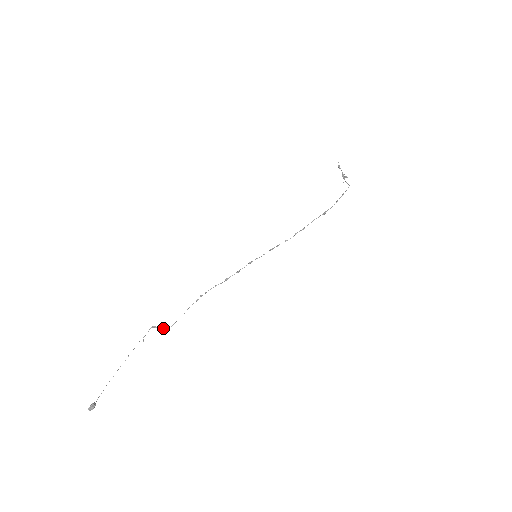
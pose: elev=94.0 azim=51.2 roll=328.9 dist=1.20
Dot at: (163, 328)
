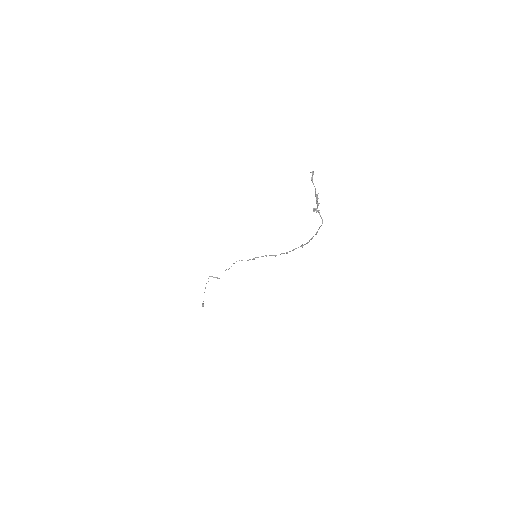
Dot at: occluded
